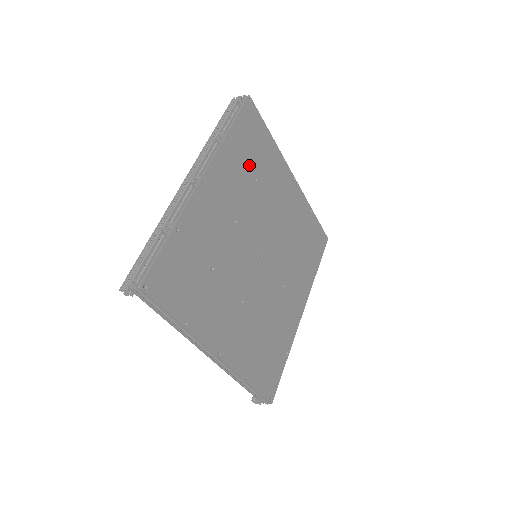
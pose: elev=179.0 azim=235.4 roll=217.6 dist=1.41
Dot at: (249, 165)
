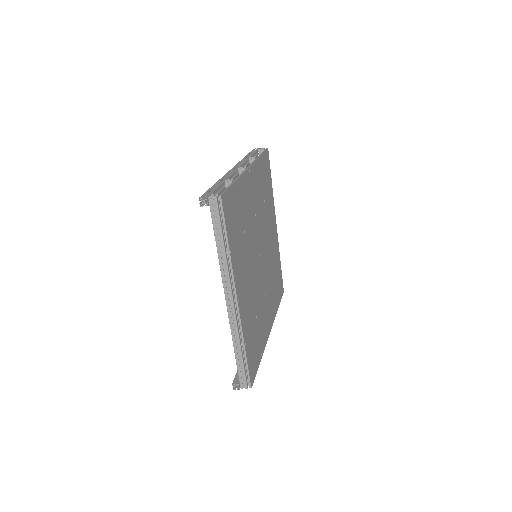
Dot at: (263, 188)
